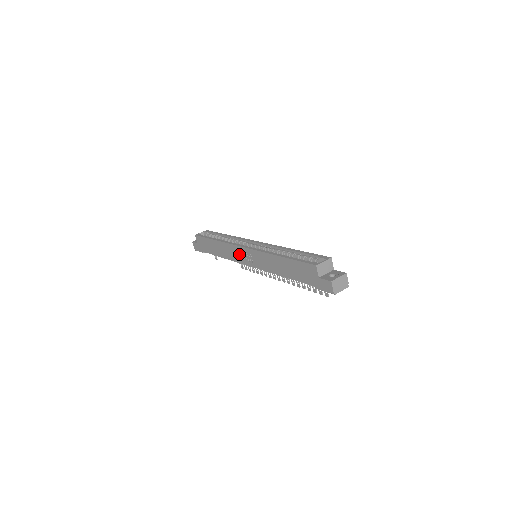
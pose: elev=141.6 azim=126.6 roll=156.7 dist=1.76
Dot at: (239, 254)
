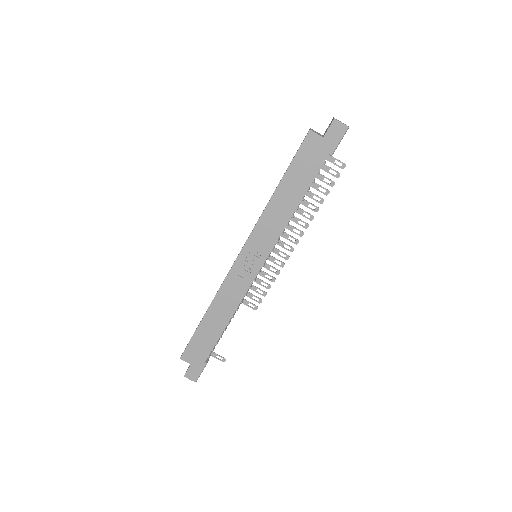
Dot at: (241, 276)
